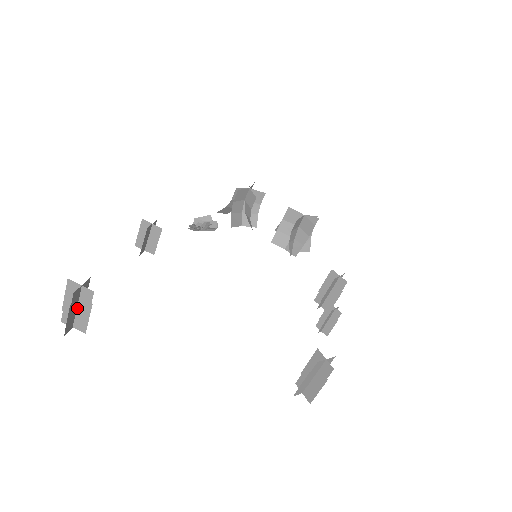
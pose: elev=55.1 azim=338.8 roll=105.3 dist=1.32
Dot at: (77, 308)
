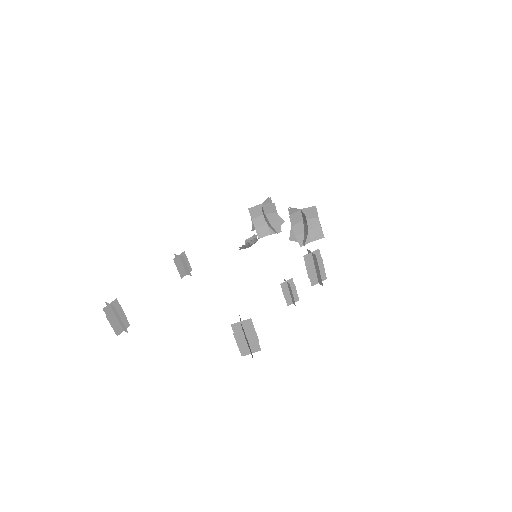
Dot at: (117, 318)
